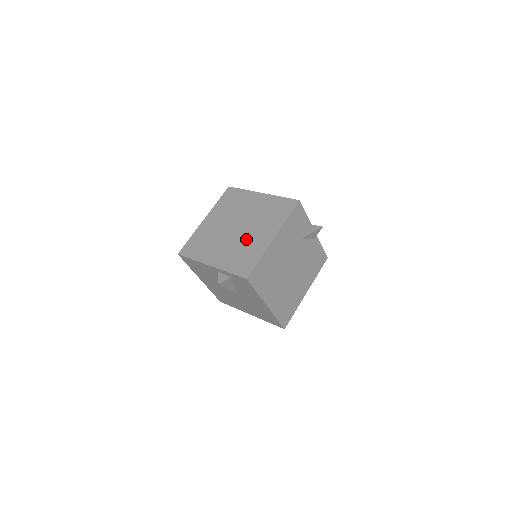
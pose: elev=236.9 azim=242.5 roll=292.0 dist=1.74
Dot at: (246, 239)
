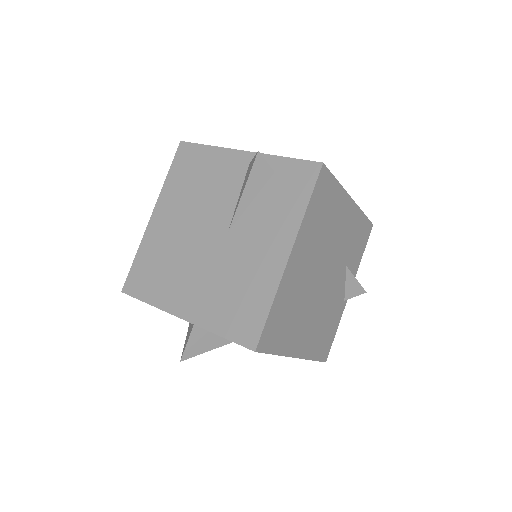
Dot at: occluded
